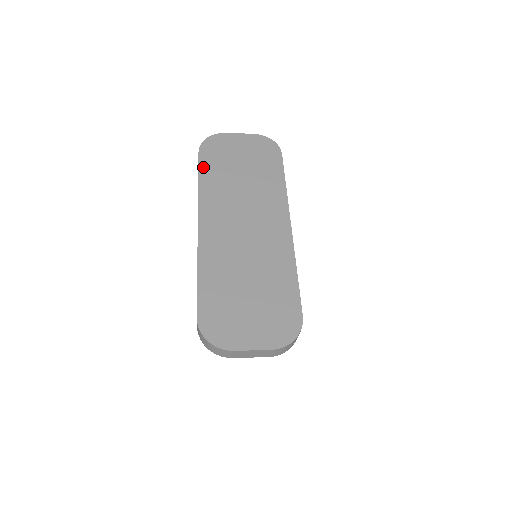
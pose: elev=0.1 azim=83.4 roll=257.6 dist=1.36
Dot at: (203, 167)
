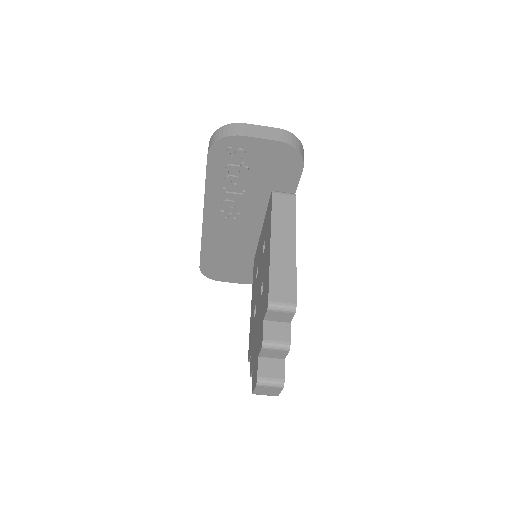
Dot at: occluded
